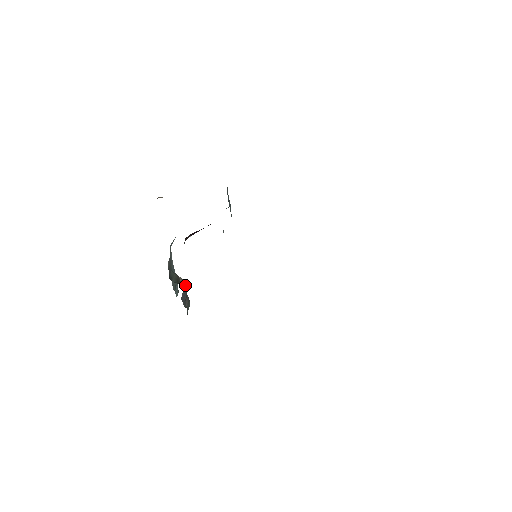
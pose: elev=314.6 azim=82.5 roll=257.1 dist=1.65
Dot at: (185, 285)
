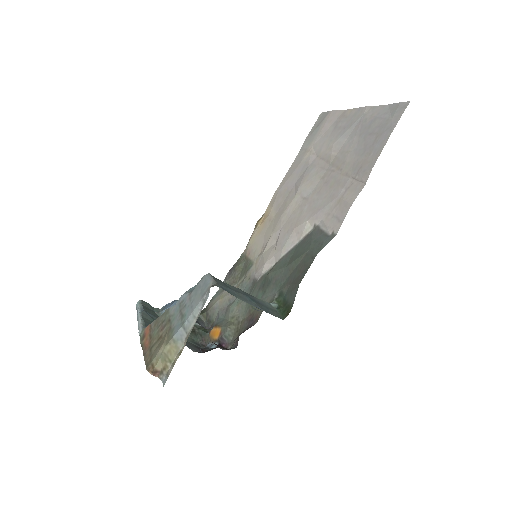
Dot at: occluded
